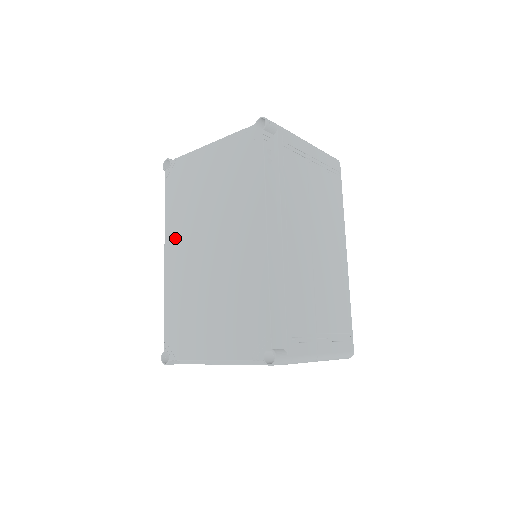
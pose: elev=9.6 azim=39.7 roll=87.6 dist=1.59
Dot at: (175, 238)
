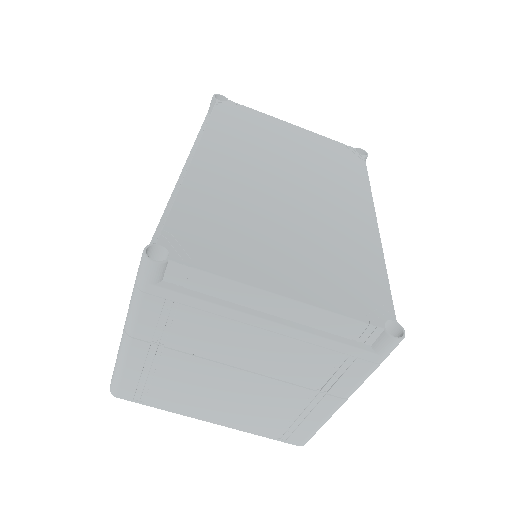
Dot at: (223, 150)
